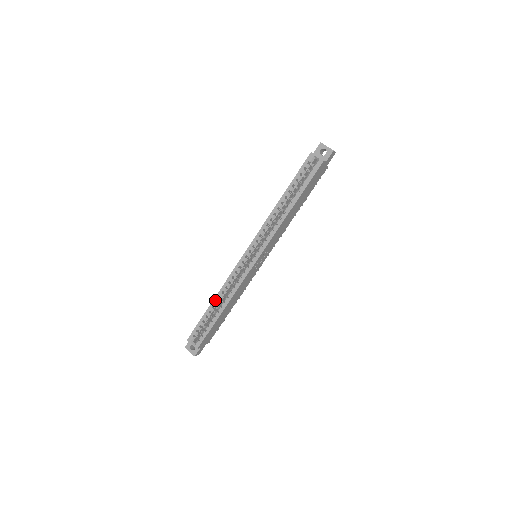
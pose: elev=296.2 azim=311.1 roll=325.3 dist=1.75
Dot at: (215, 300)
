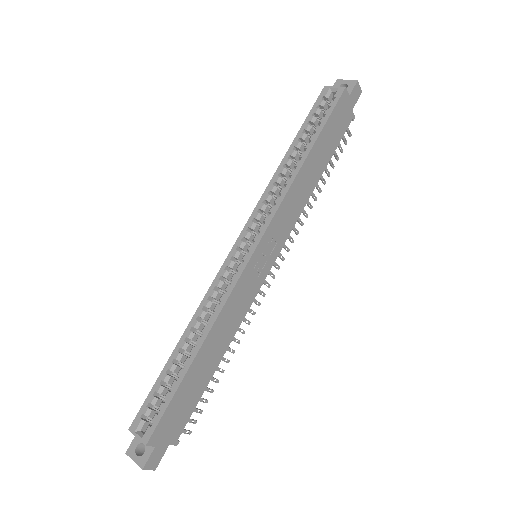
Dot at: (184, 336)
